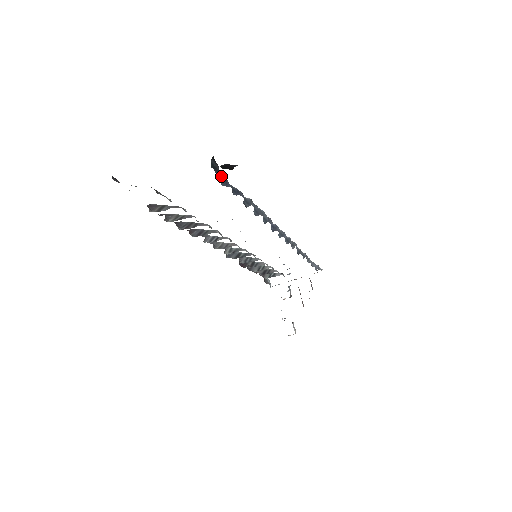
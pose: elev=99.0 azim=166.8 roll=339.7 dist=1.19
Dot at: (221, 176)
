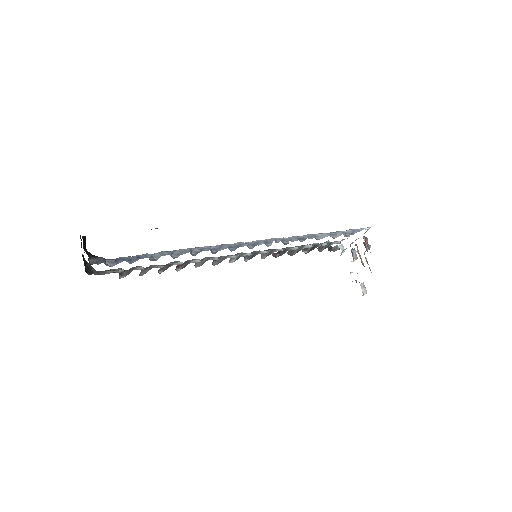
Dot at: (109, 261)
